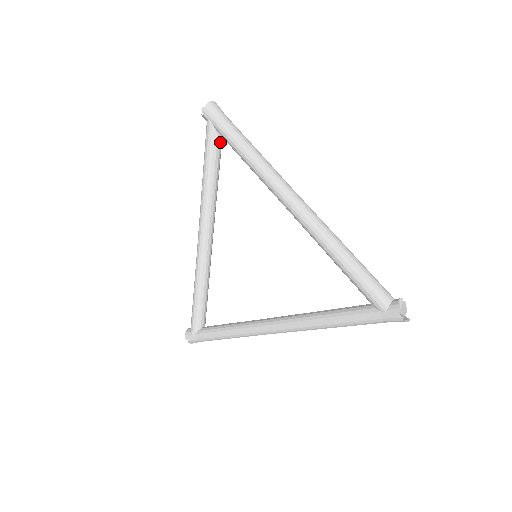
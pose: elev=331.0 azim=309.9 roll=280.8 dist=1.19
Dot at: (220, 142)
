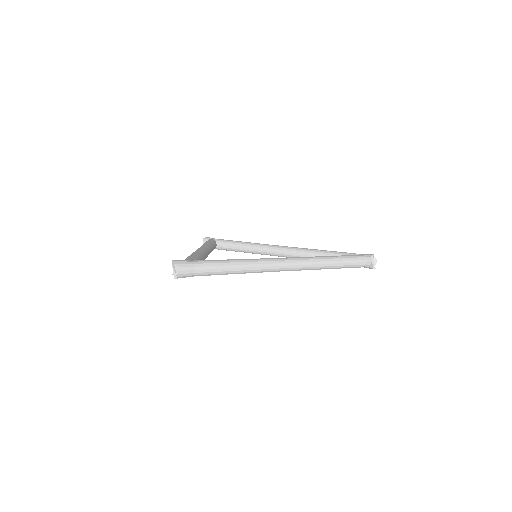
Dot at: occluded
